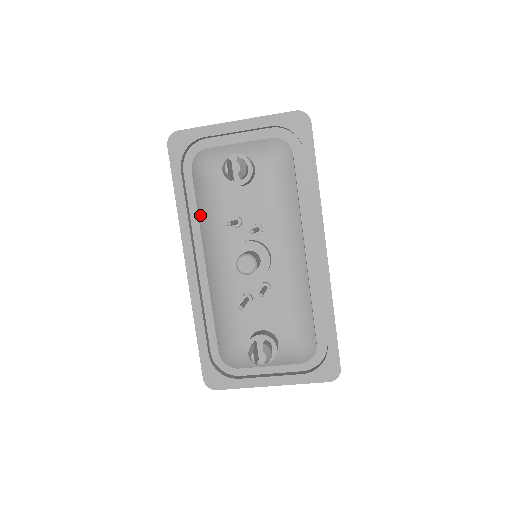
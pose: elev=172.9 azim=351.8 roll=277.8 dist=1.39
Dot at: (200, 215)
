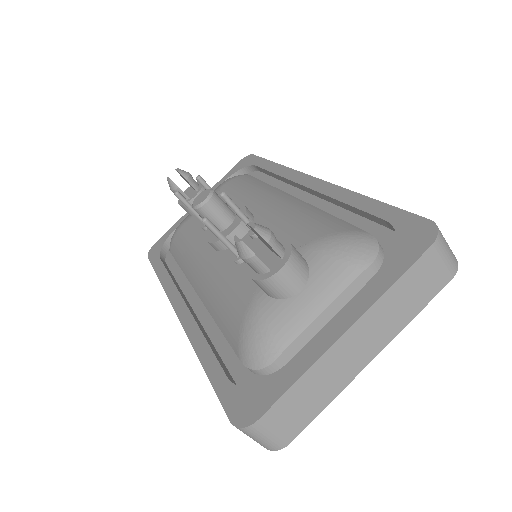
Dot at: (180, 264)
